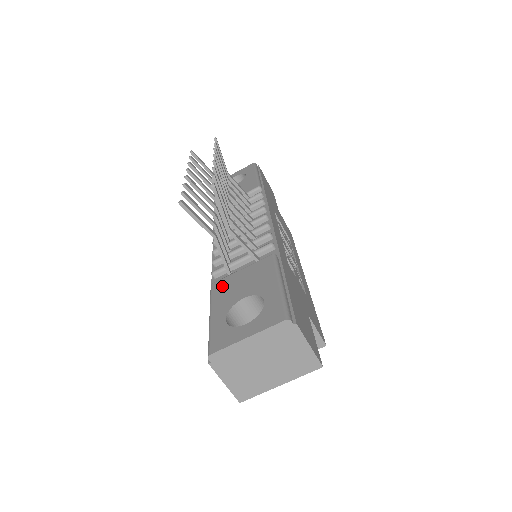
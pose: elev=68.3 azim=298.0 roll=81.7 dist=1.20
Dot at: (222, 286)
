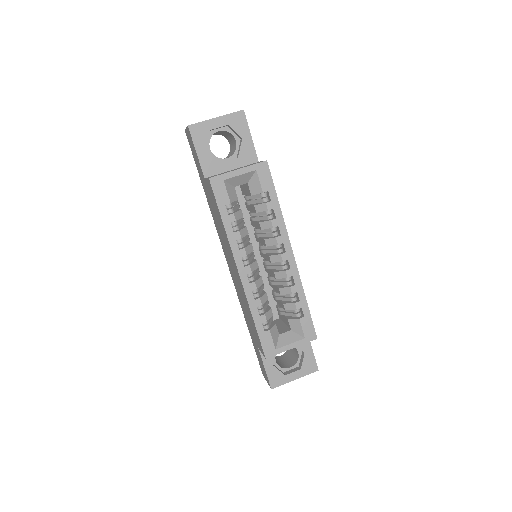
Dot at: occluded
